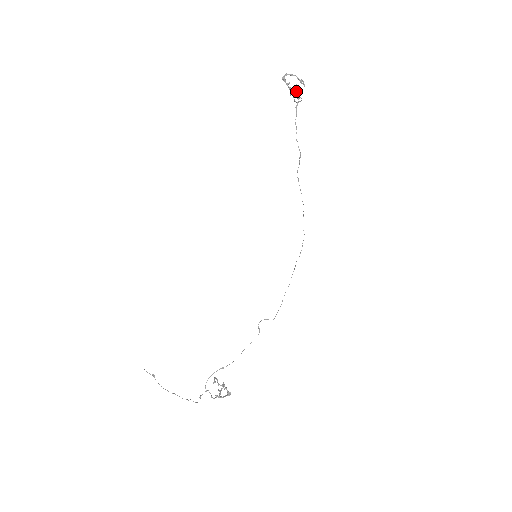
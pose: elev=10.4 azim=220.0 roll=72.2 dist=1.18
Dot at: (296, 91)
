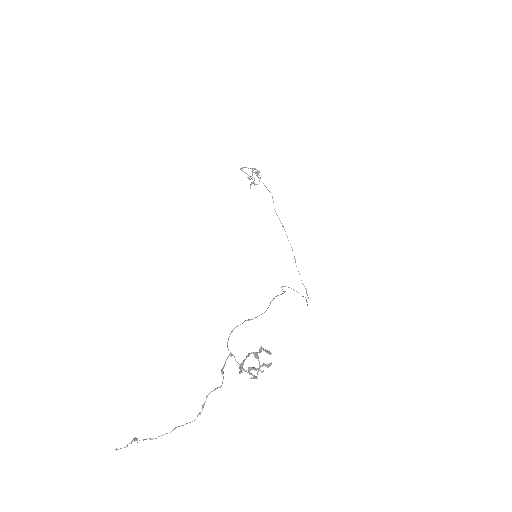
Dot at: occluded
